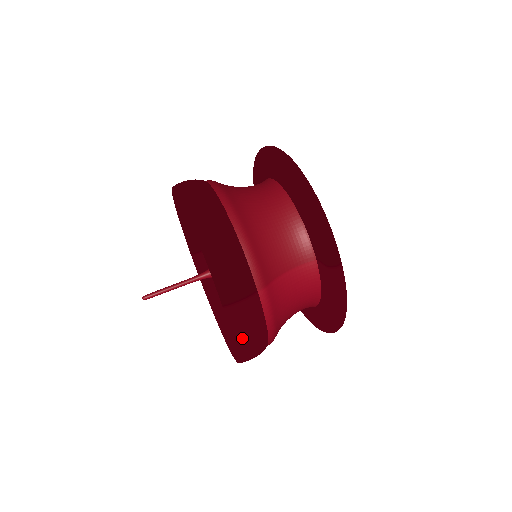
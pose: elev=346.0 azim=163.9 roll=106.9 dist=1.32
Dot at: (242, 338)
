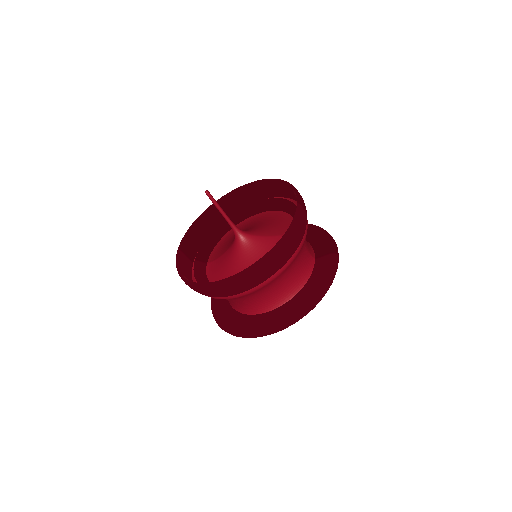
Dot at: (295, 227)
